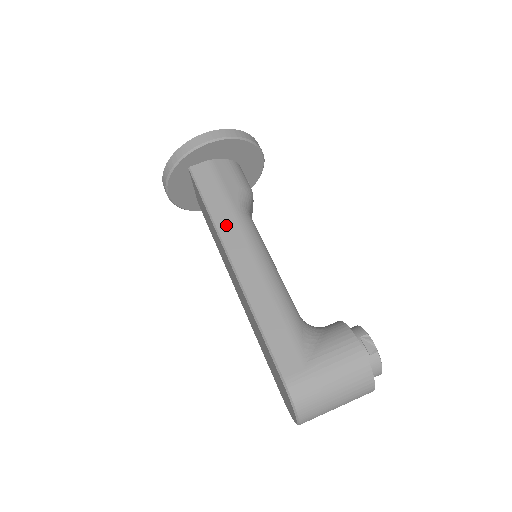
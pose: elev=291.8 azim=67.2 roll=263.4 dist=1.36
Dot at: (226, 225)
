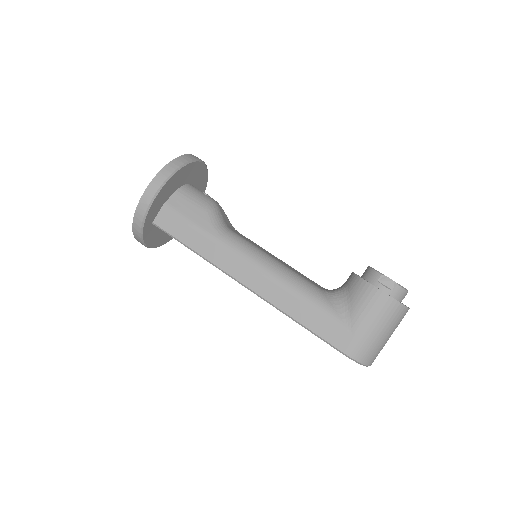
Dot at: (219, 257)
